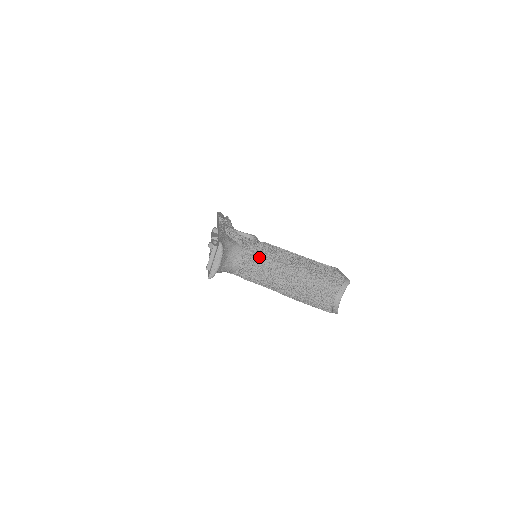
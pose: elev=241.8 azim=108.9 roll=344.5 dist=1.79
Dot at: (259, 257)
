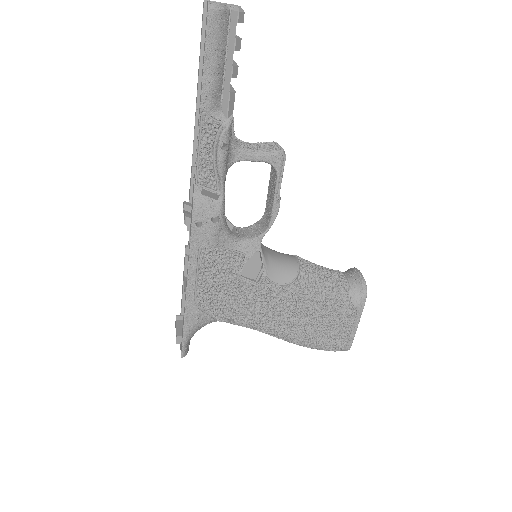
Dot at: (241, 325)
